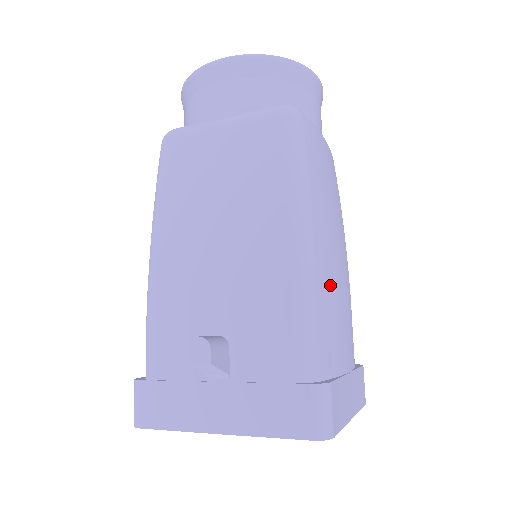
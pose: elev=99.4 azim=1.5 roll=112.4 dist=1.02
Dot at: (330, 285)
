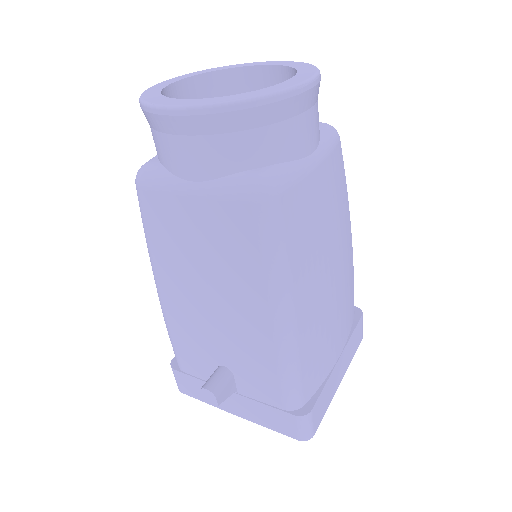
Dot at: (316, 330)
